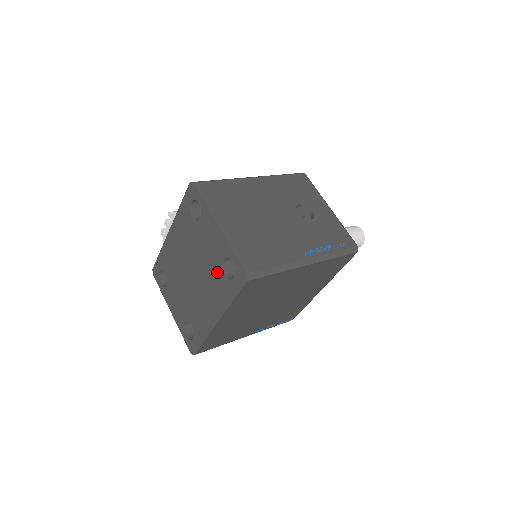
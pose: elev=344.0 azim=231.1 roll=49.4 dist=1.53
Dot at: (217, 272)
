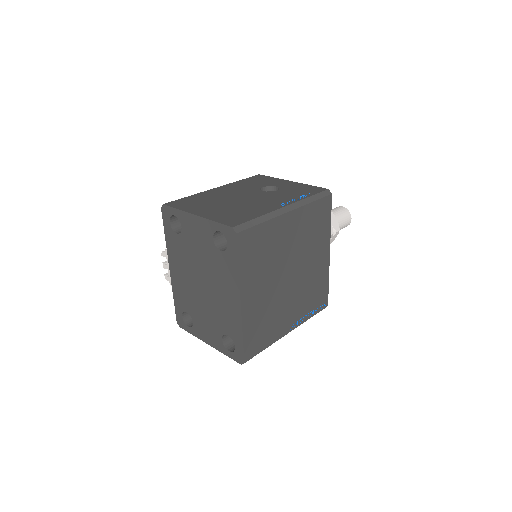
Dot at: (215, 256)
